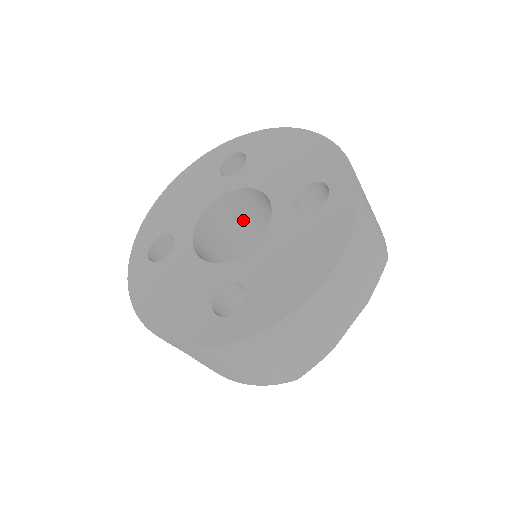
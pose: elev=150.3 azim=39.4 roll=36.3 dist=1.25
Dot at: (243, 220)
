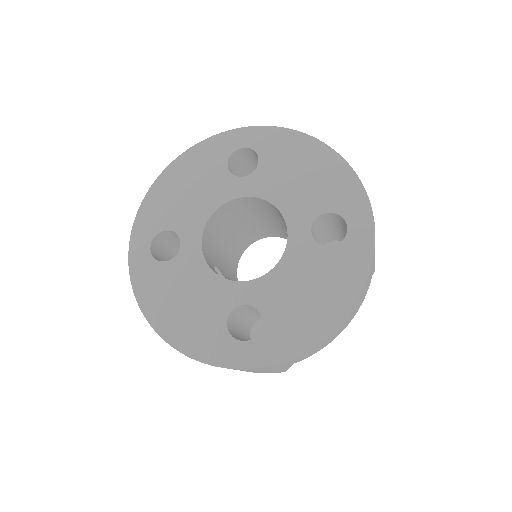
Dot at: (244, 215)
